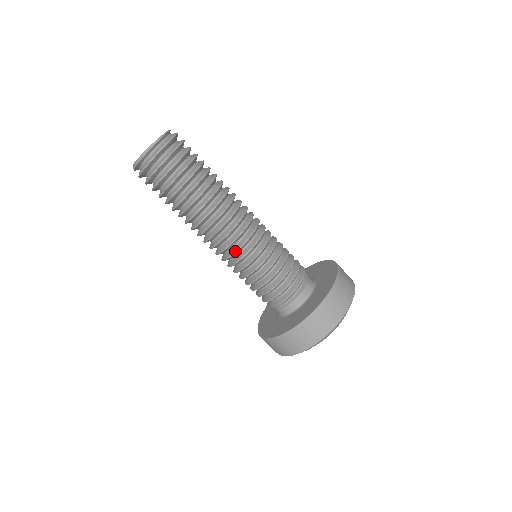
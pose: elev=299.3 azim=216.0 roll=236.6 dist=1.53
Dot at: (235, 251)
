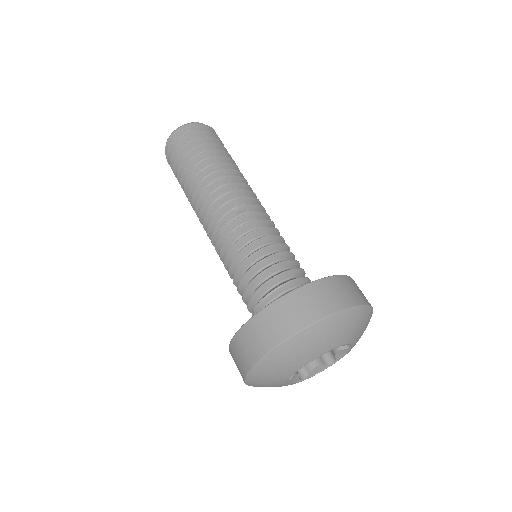
Dot at: (219, 234)
